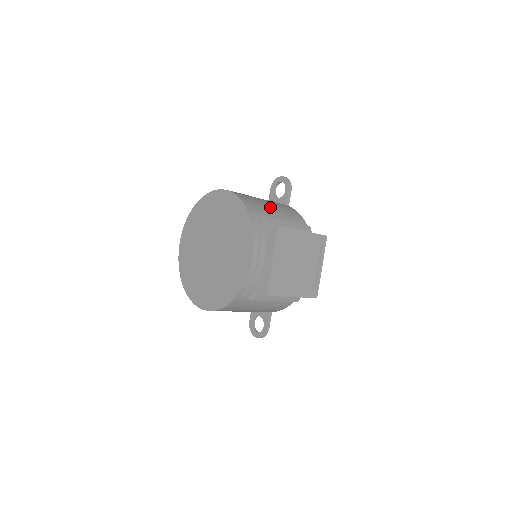
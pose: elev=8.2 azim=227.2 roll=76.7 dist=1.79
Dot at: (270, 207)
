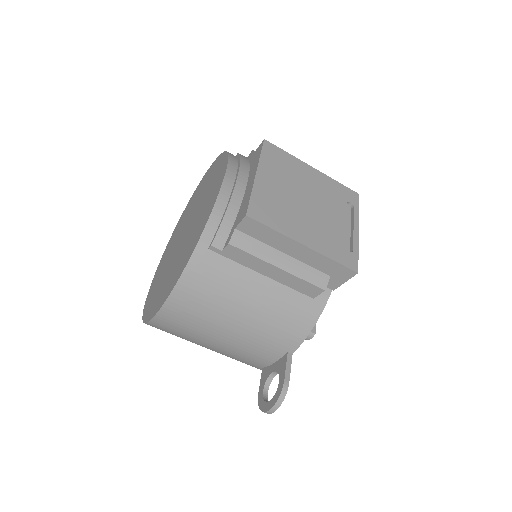
Dot at: occluded
